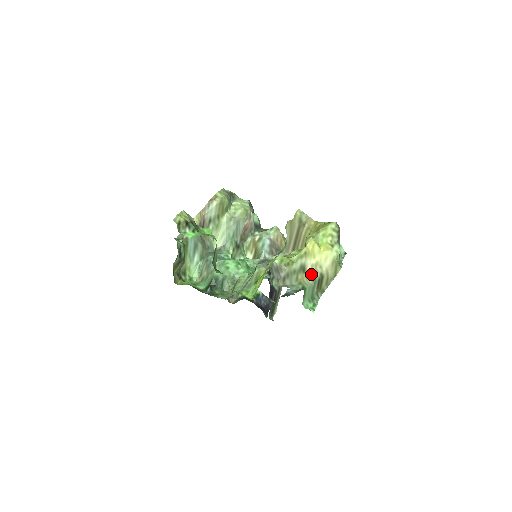
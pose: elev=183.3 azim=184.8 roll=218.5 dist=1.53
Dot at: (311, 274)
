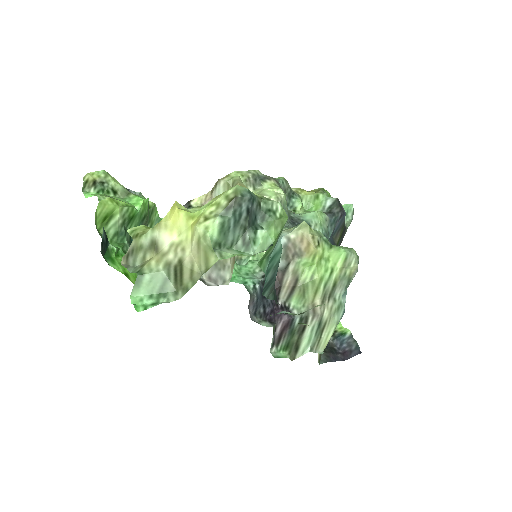
Dot at: (166, 257)
